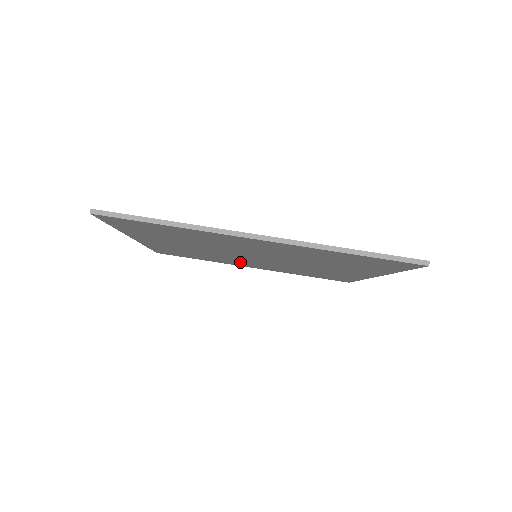
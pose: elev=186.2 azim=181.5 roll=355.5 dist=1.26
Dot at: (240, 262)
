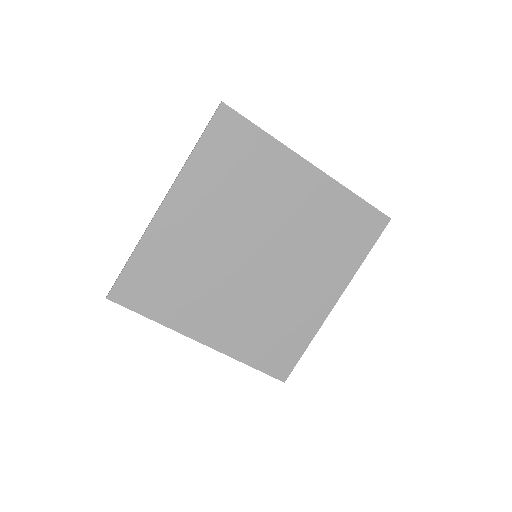
Dot at: (300, 297)
